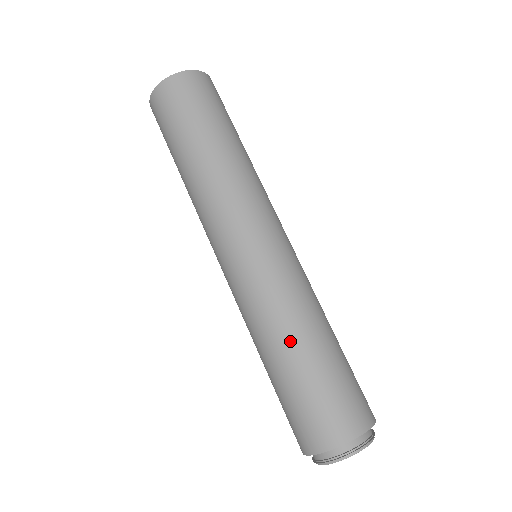
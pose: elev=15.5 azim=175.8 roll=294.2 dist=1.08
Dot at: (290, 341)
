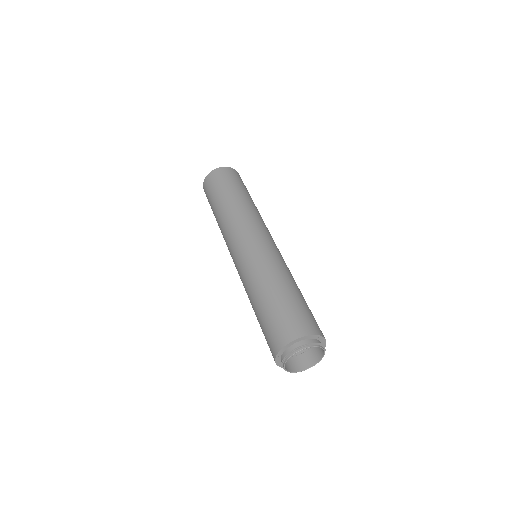
Dot at: (259, 292)
